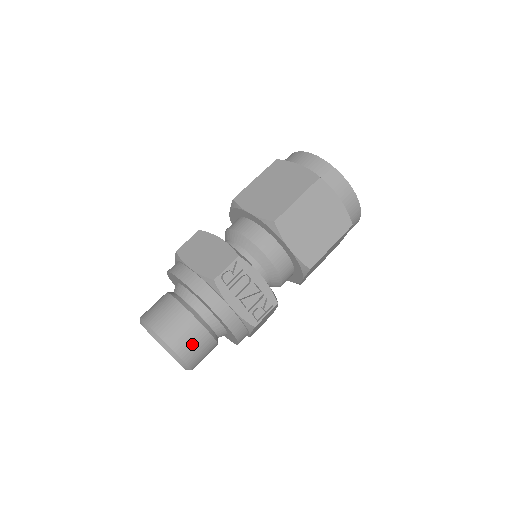
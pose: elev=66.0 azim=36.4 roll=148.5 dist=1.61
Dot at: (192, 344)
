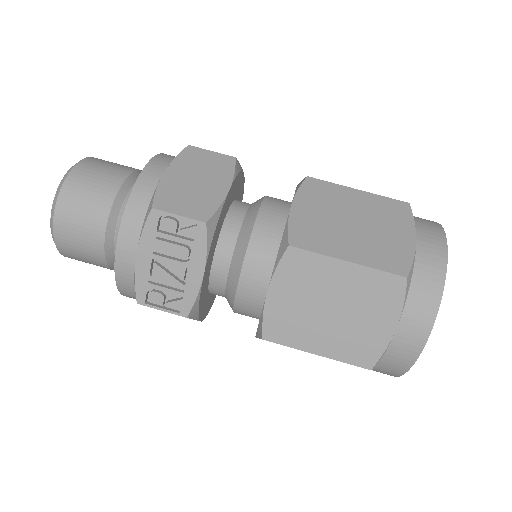
Dot at: (77, 234)
